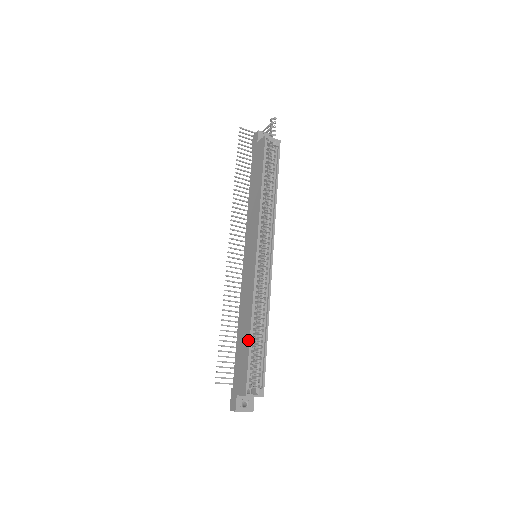
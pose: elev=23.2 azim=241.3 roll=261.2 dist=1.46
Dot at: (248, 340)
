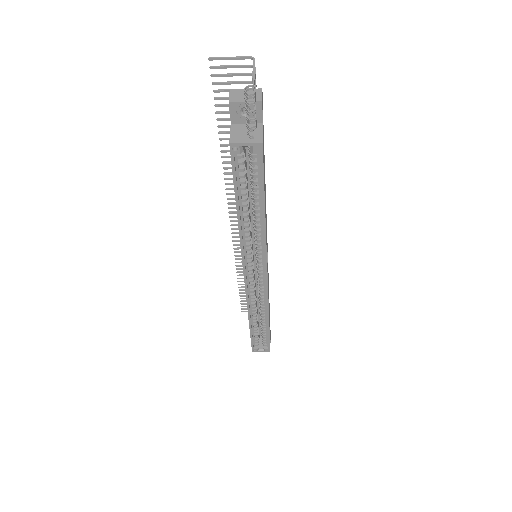
Dot at: (249, 326)
